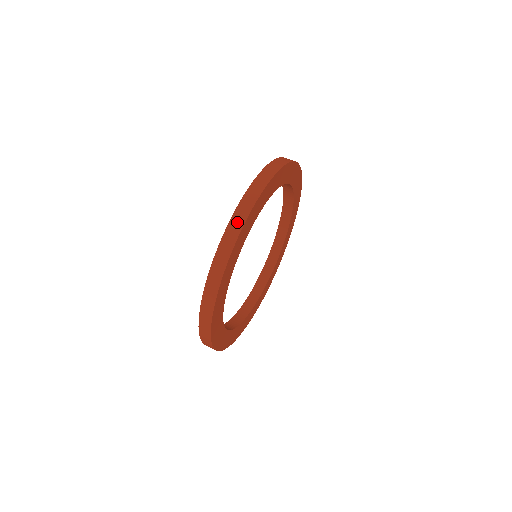
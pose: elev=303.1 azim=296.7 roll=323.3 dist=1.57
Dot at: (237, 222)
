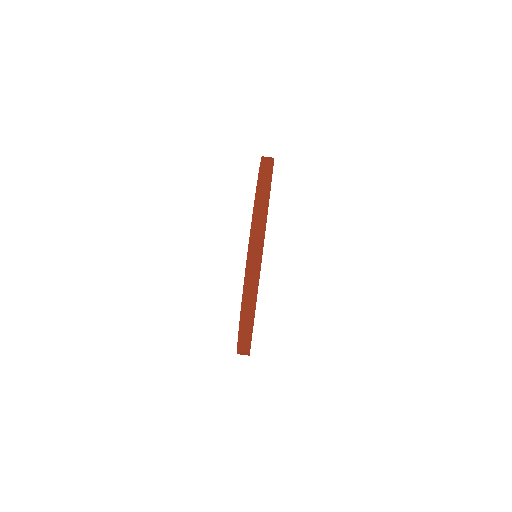
Dot at: (263, 194)
